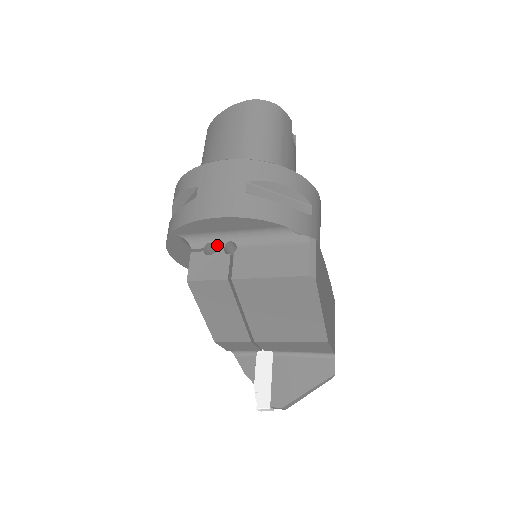
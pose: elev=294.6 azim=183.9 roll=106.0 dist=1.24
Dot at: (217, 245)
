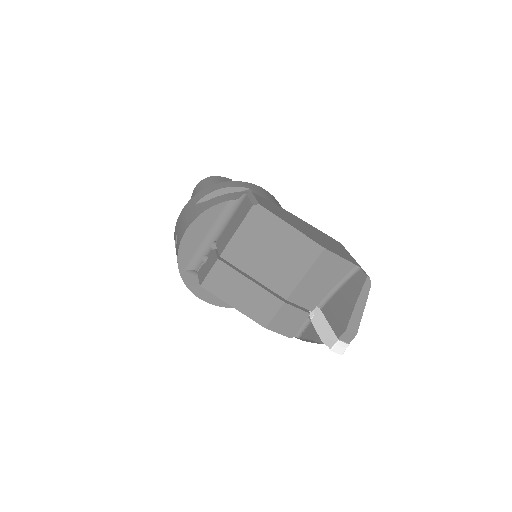
Dot at: (207, 253)
